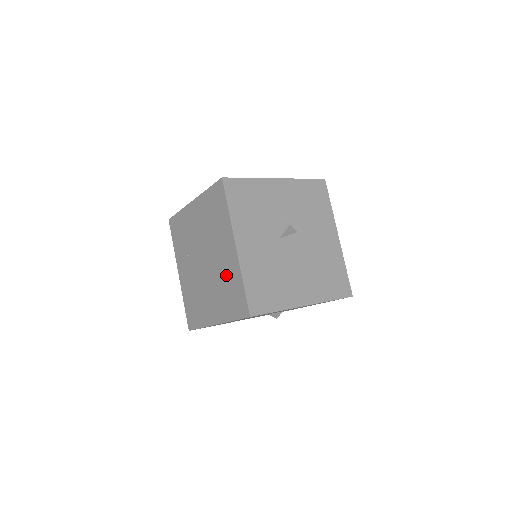
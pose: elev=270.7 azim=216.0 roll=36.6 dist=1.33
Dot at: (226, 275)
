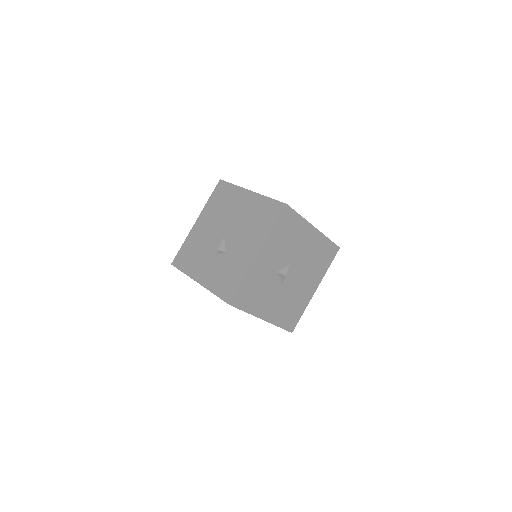
Dot at: occluded
